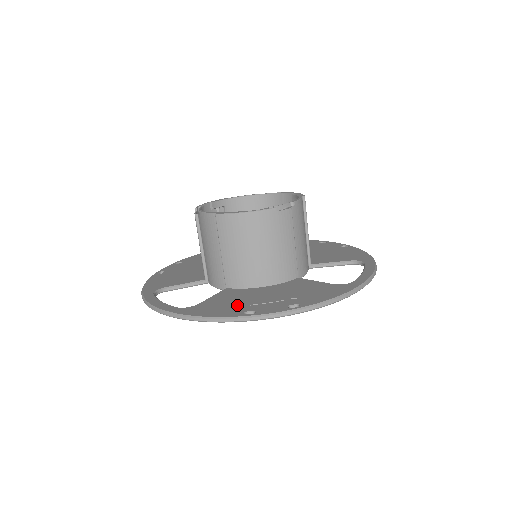
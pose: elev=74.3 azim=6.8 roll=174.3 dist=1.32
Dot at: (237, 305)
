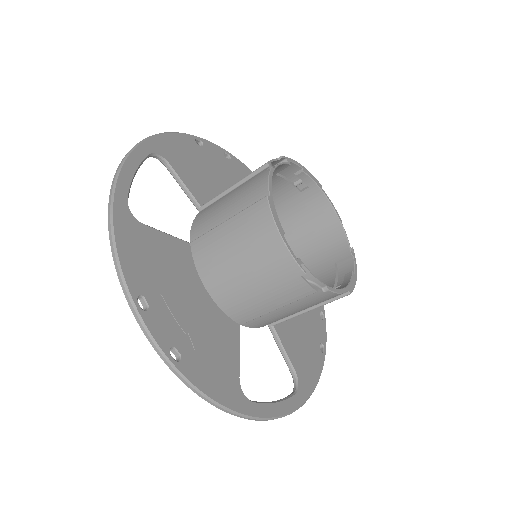
Dot at: (155, 277)
